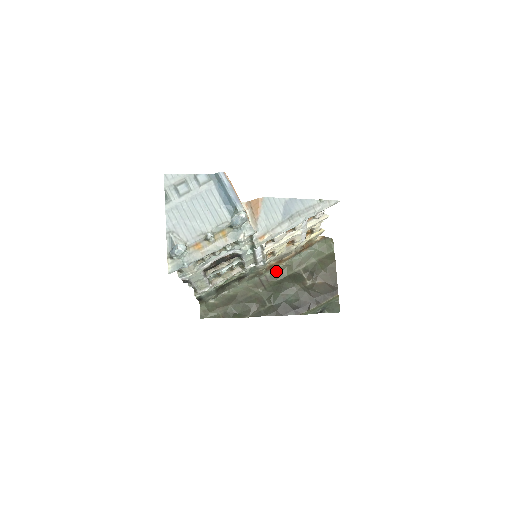
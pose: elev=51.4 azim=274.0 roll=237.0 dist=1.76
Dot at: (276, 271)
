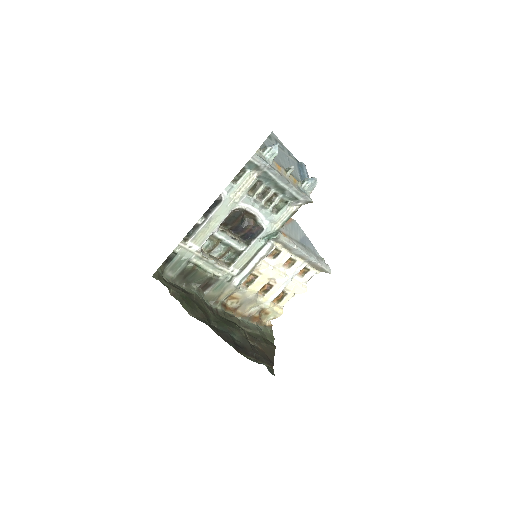
Dot at: (227, 313)
